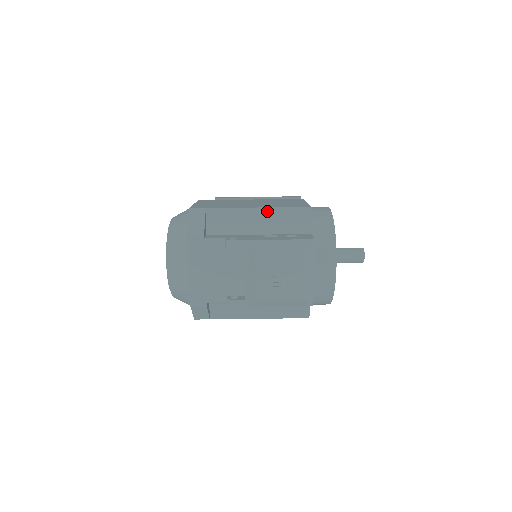
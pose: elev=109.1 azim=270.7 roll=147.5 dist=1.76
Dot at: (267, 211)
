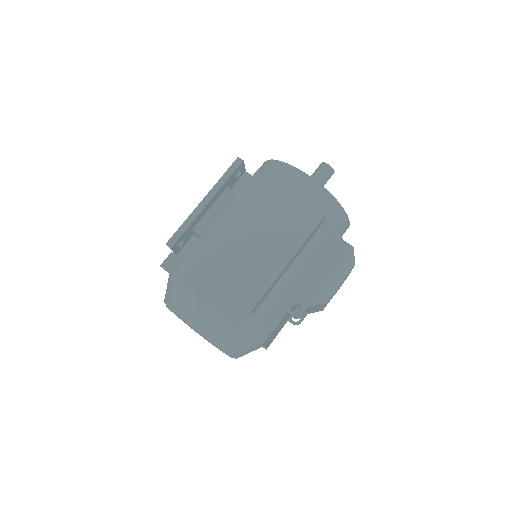
Dot at: (295, 256)
